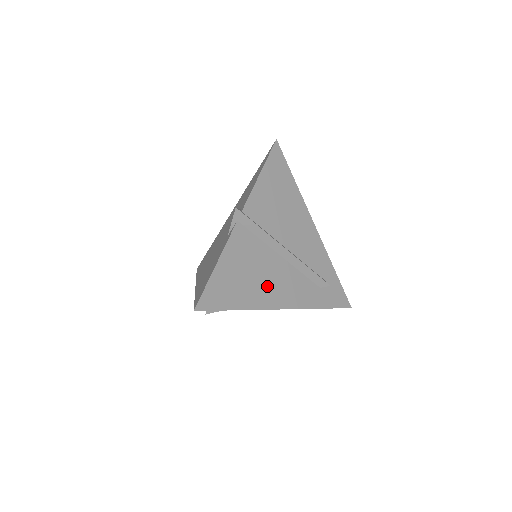
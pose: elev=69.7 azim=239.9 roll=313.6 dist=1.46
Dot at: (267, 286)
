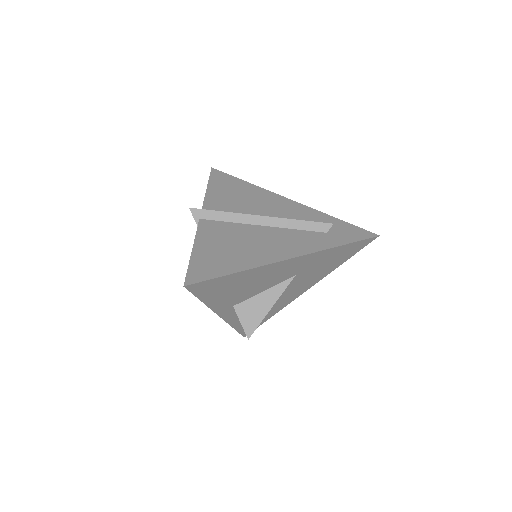
Dot at: (260, 248)
